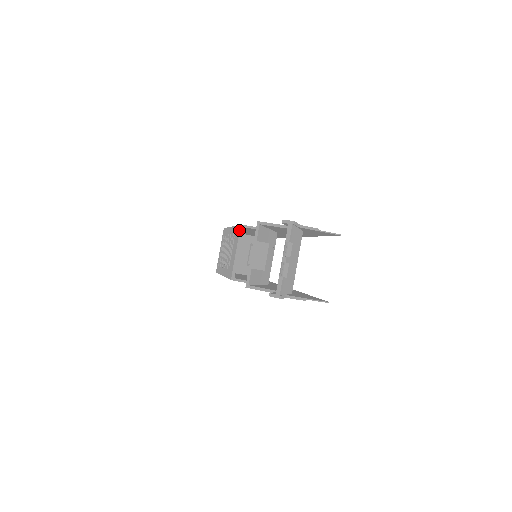
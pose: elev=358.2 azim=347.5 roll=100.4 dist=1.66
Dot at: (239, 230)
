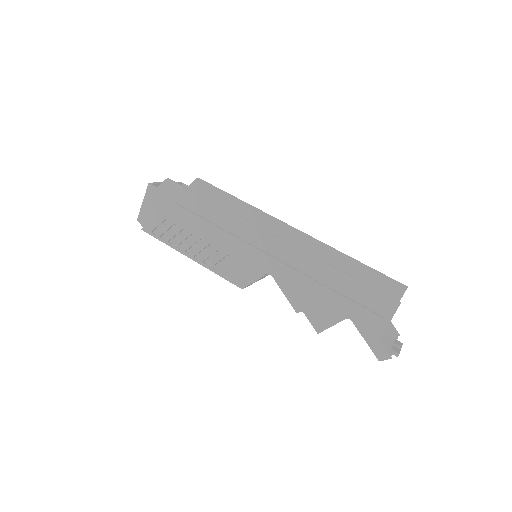
Dot at: occluded
